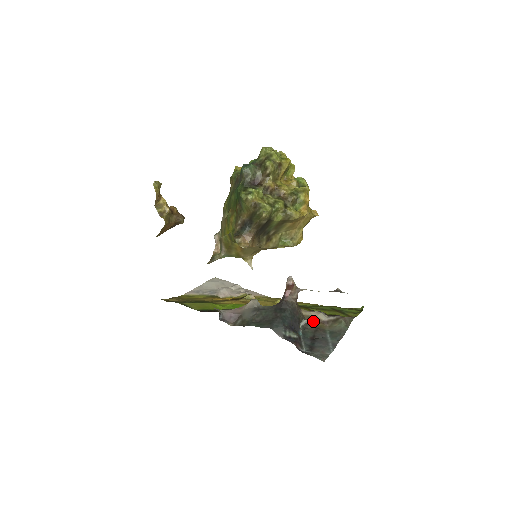
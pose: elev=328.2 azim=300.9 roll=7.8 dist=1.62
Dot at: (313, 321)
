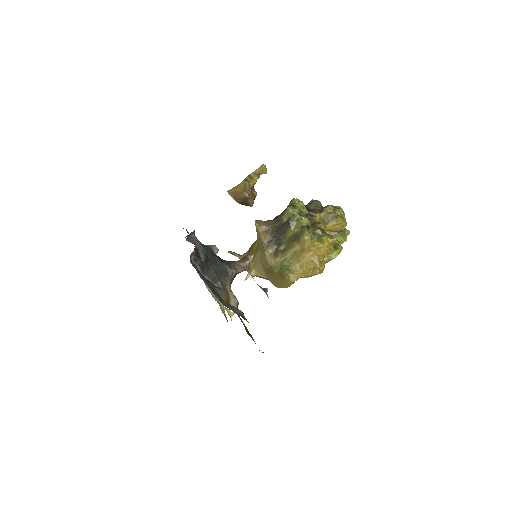
Dot at: (225, 293)
